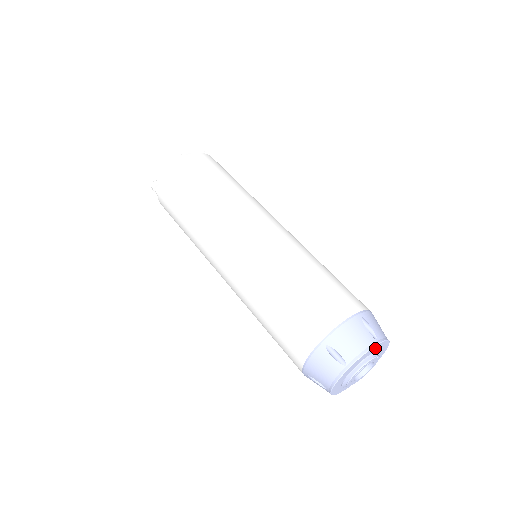
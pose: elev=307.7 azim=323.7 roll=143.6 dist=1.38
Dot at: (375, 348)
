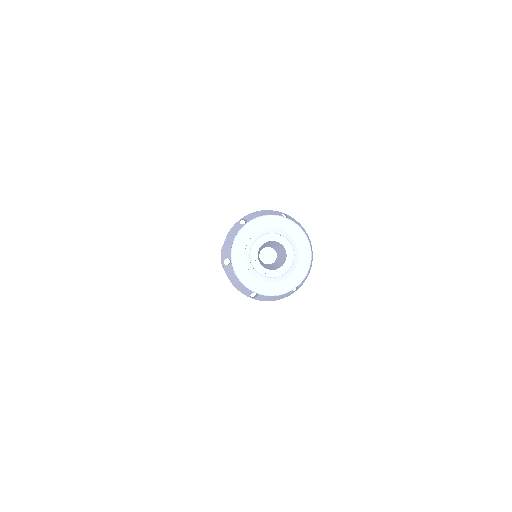
Dot at: (304, 249)
